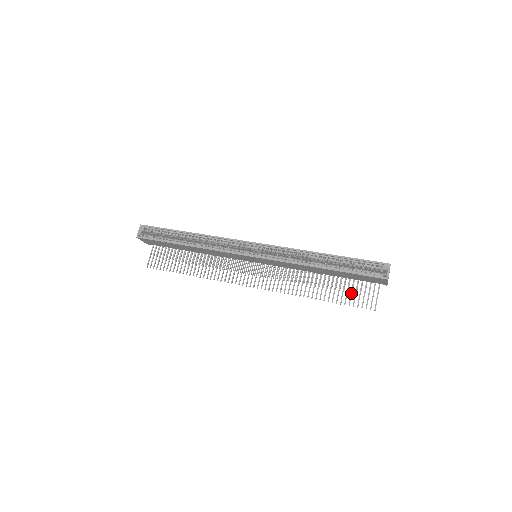
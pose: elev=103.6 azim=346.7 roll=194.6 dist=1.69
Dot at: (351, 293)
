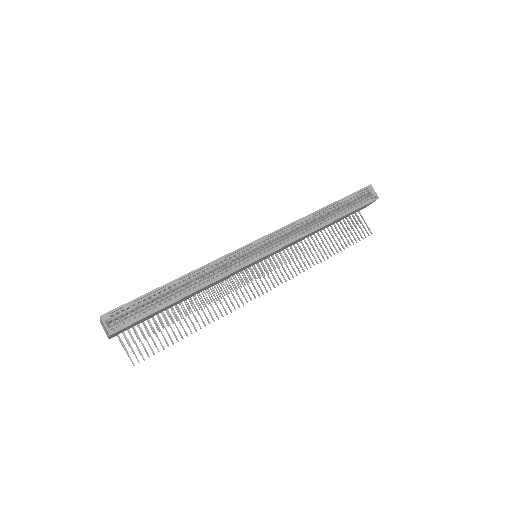
Dot at: (347, 233)
